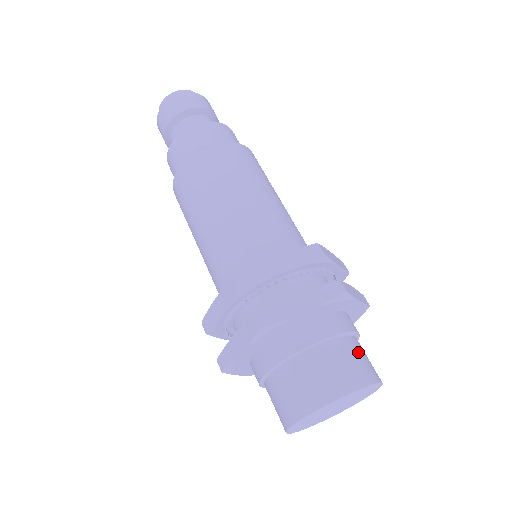
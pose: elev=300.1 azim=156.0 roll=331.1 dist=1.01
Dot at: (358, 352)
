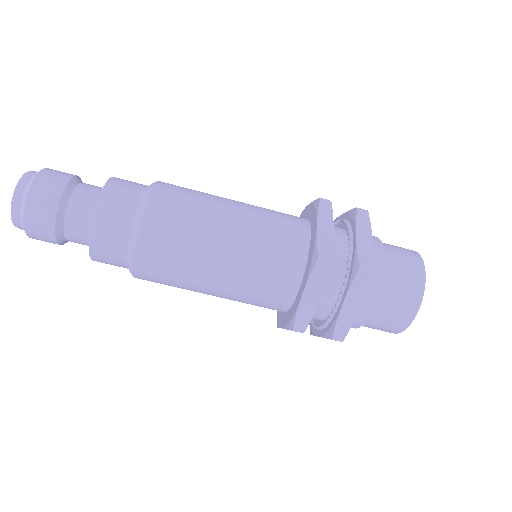
Dot at: (386, 316)
